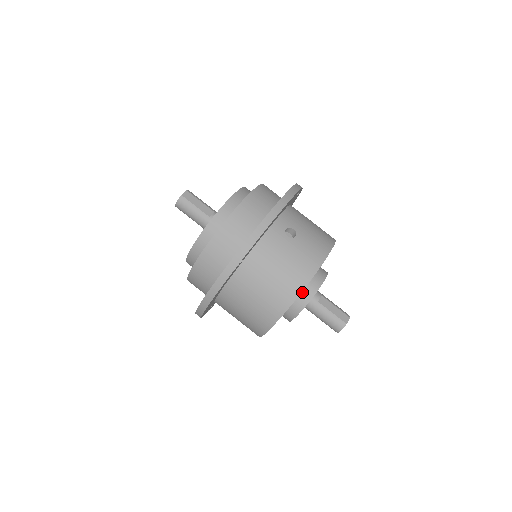
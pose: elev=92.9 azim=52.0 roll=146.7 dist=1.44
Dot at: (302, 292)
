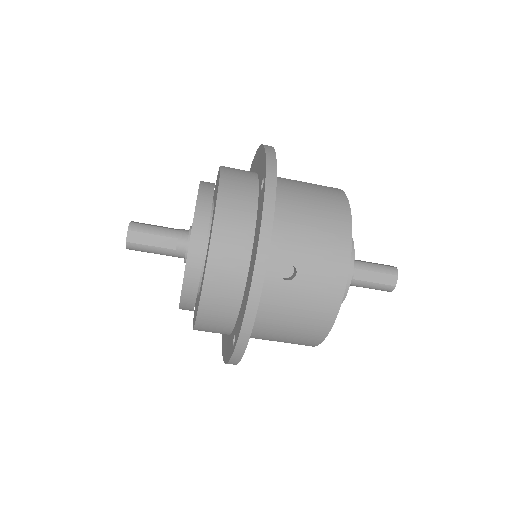
Dot at: occluded
